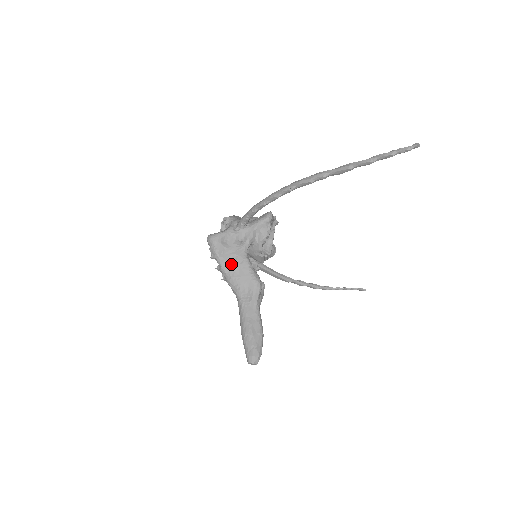
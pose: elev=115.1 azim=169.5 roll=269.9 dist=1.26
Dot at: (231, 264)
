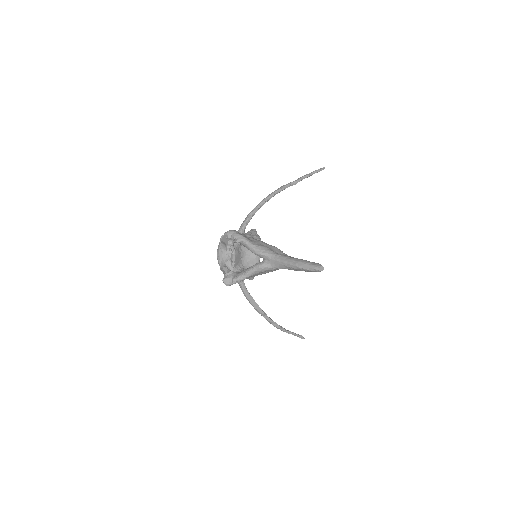
Dot at: (254, 241)
